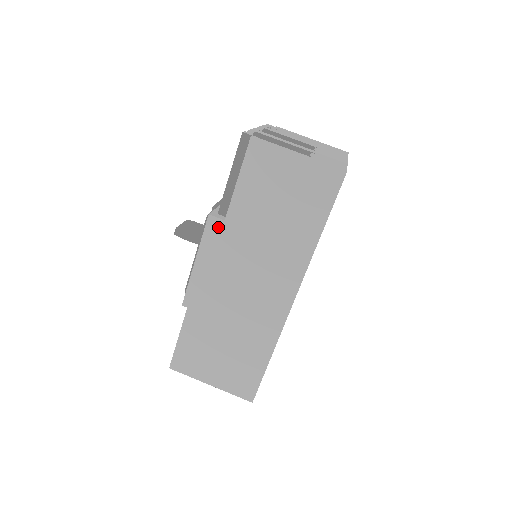
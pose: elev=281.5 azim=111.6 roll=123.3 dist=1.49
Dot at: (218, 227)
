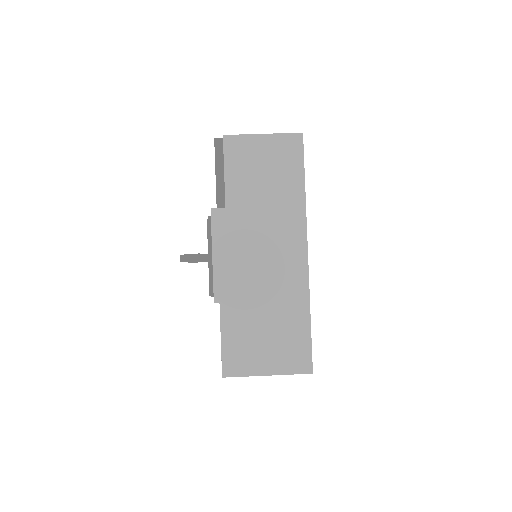
Dot at: (222, 216)
